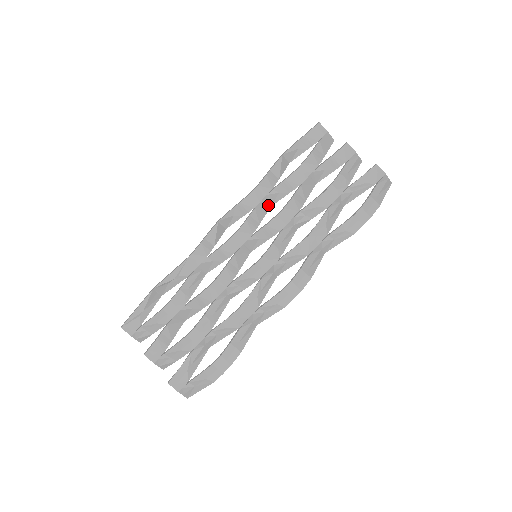
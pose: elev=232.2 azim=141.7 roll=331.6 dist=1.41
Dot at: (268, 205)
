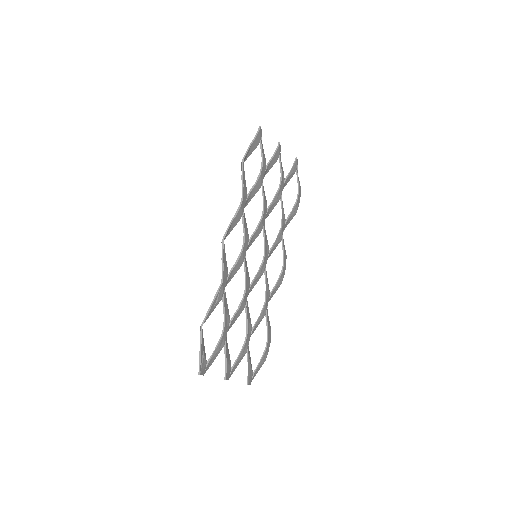
Dot at: occluded
